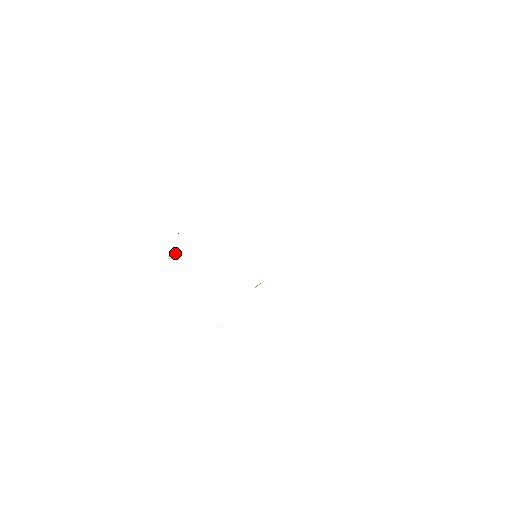
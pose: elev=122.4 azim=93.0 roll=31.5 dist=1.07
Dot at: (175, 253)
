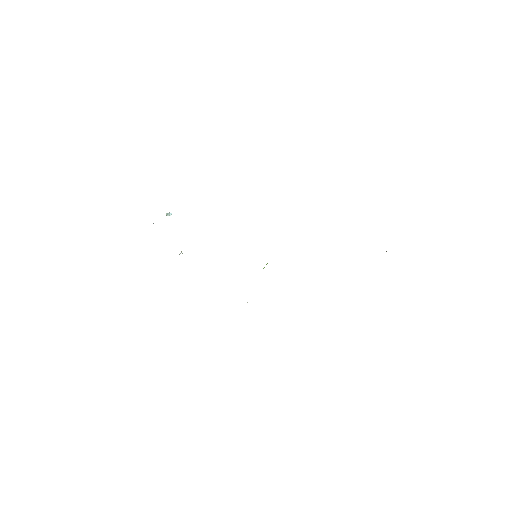
Dot at: (171, 213)
